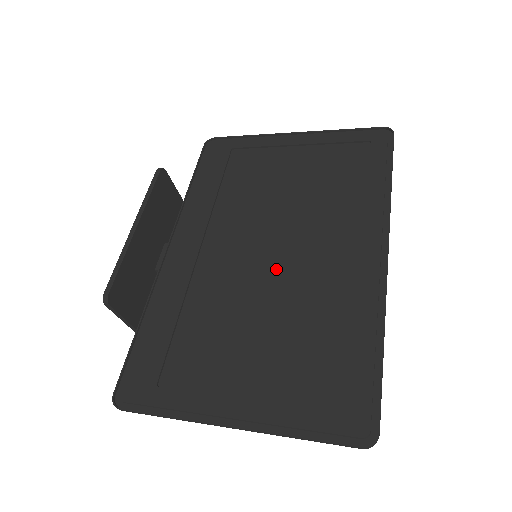
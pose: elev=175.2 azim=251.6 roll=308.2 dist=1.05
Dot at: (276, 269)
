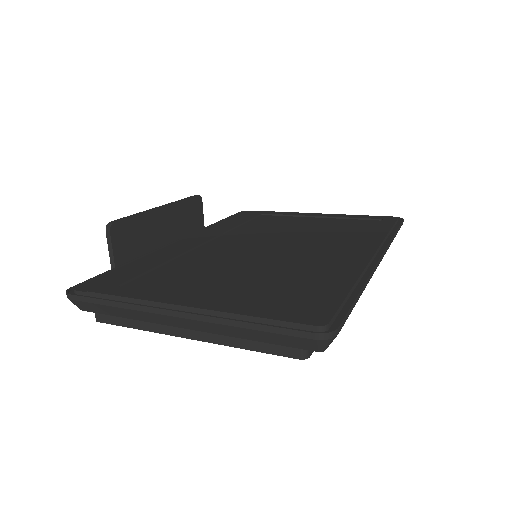
Dot at: (272, 254)
